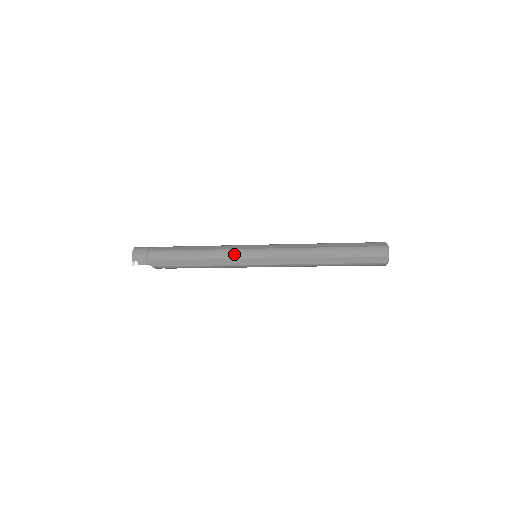
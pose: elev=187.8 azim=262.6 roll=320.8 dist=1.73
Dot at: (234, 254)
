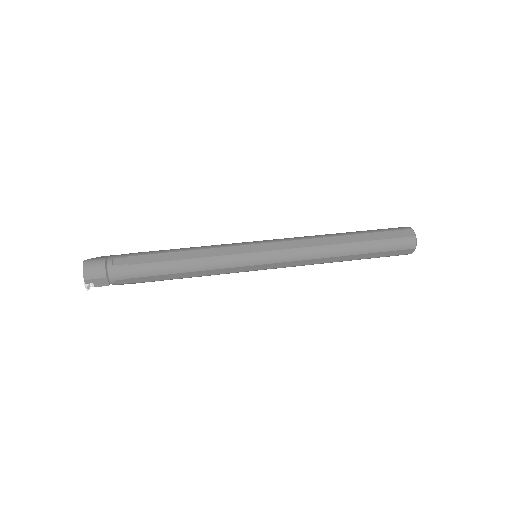
Dot at: (231, 262)
